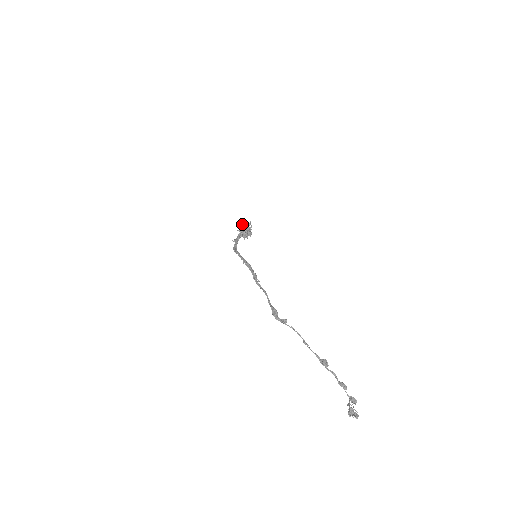
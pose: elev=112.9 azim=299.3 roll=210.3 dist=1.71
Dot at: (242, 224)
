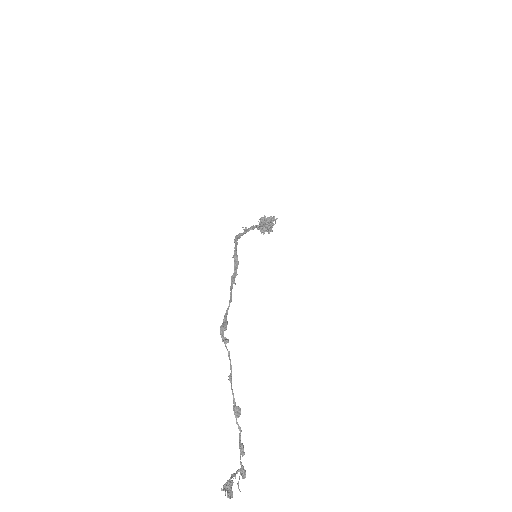
Dot at: occluded
